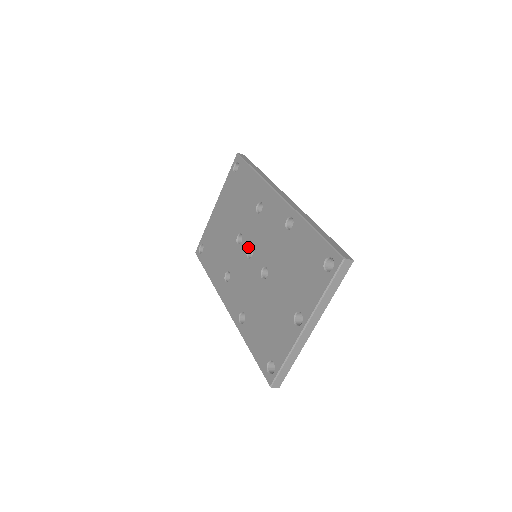
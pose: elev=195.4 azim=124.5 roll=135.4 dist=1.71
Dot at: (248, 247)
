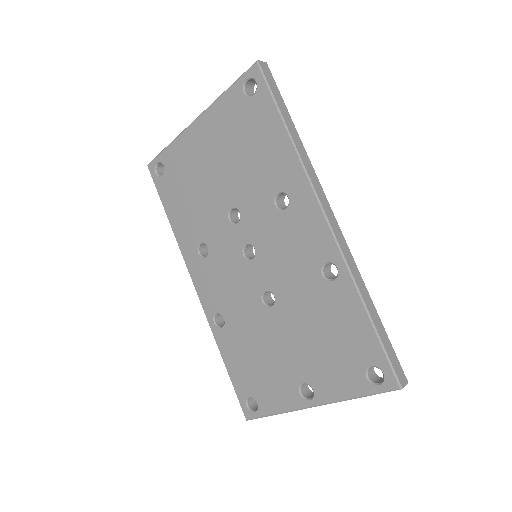
Dot at: (248, 242)
